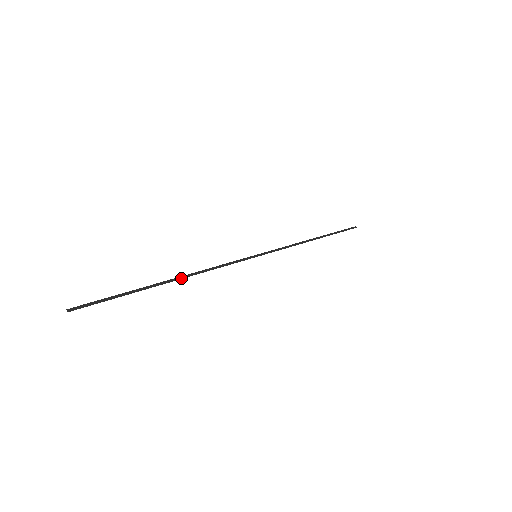
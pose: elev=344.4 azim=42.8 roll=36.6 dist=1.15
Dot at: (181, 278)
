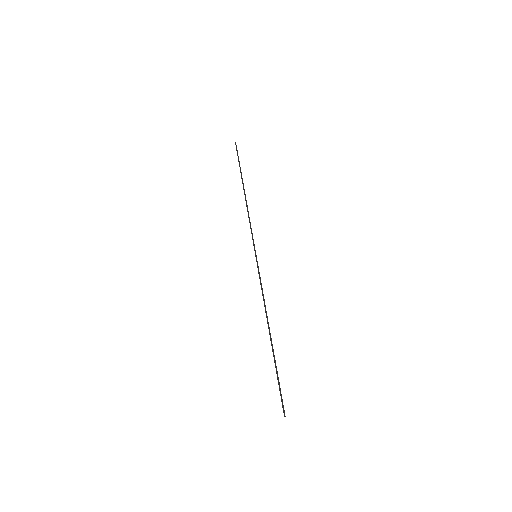
Dot at: (269, 327)
